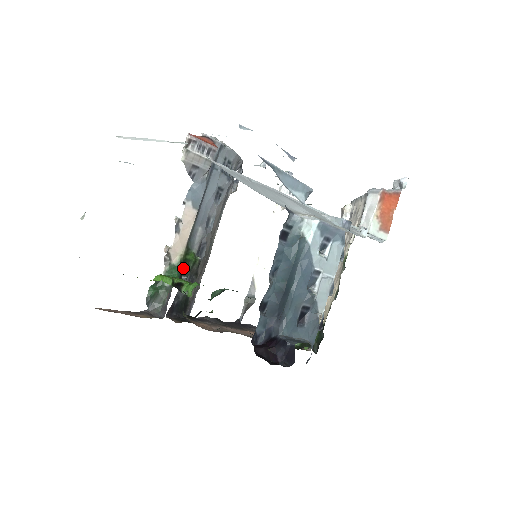
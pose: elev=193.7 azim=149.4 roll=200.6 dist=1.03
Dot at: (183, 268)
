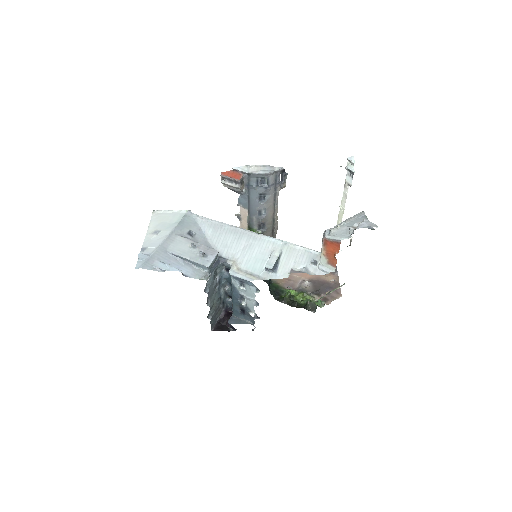
Dot at: occluded
